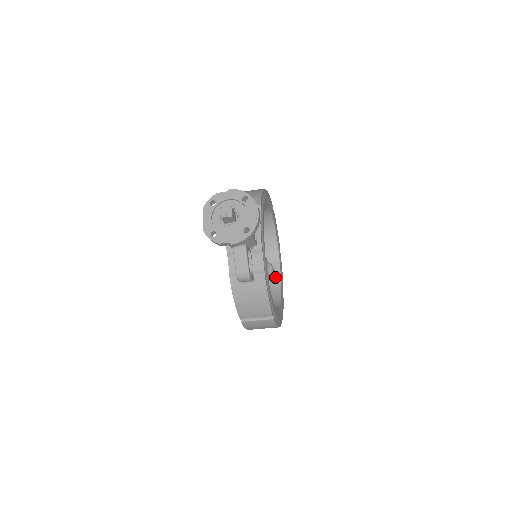
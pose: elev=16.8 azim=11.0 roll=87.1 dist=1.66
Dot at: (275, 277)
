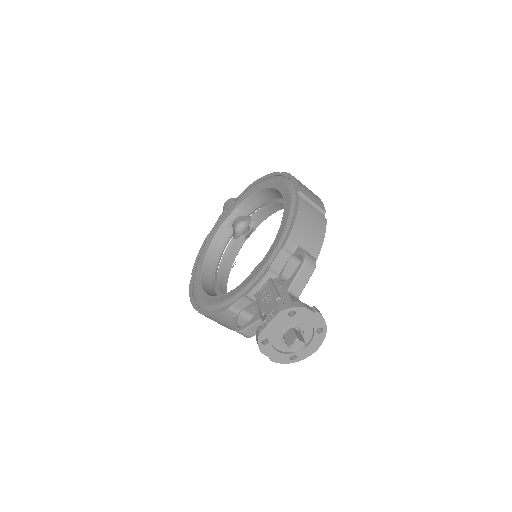
Dot at: (244, 235)
